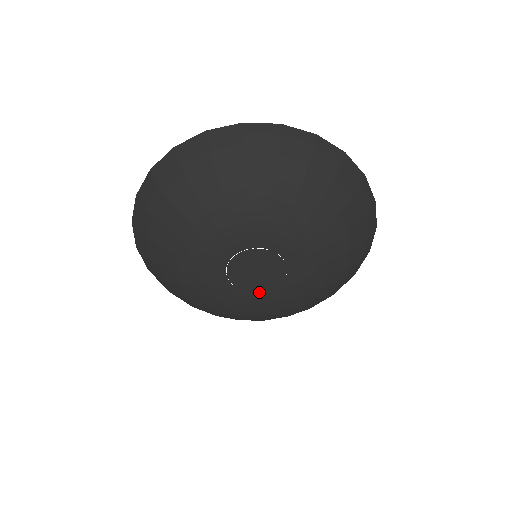
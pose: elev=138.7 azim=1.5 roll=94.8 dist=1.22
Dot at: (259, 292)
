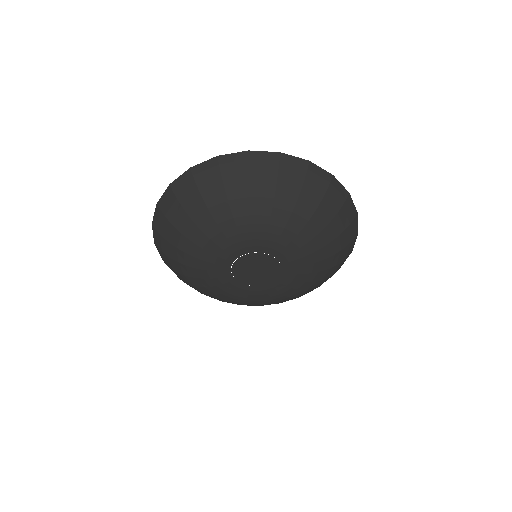
Dot at: (269, 283)
